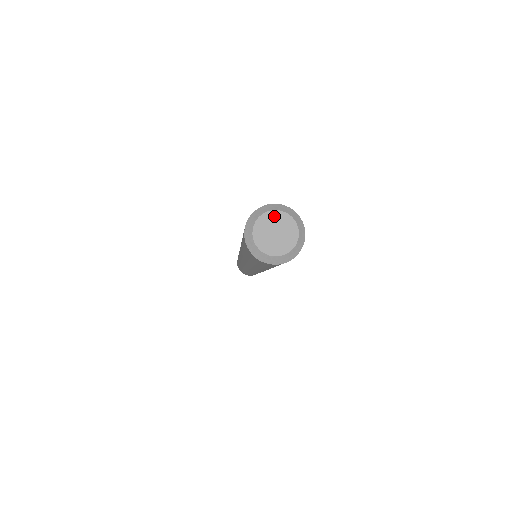
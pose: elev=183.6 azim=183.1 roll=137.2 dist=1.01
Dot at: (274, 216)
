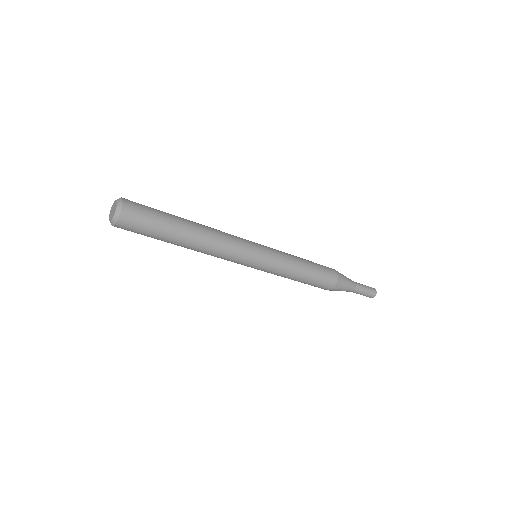
Dot at: (113, 206)
